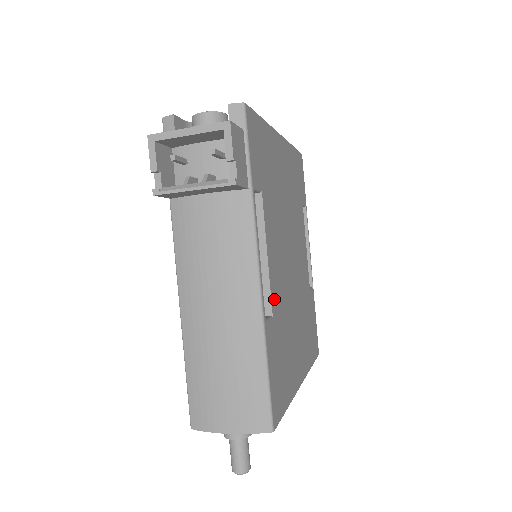
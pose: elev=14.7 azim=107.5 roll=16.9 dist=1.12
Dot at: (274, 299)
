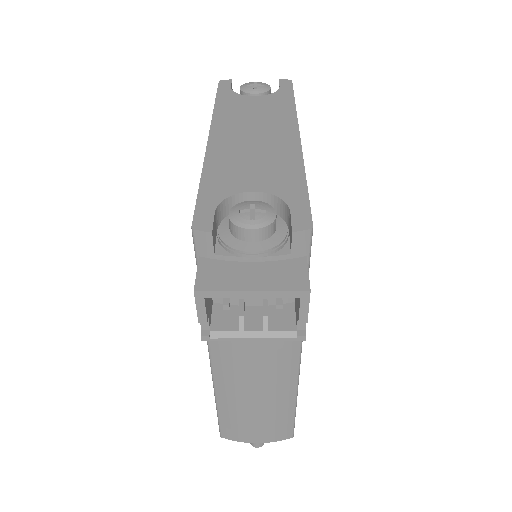
Dot at: occluded
